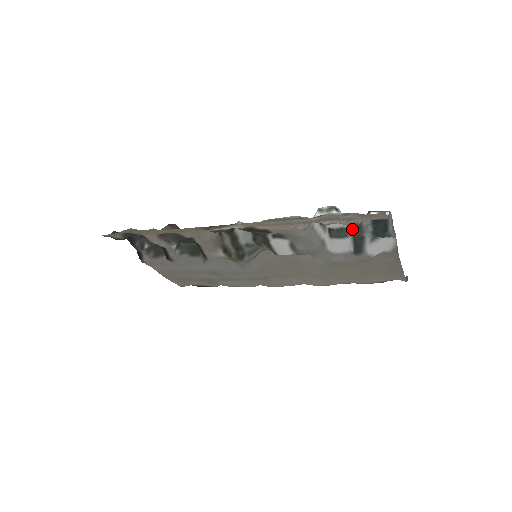
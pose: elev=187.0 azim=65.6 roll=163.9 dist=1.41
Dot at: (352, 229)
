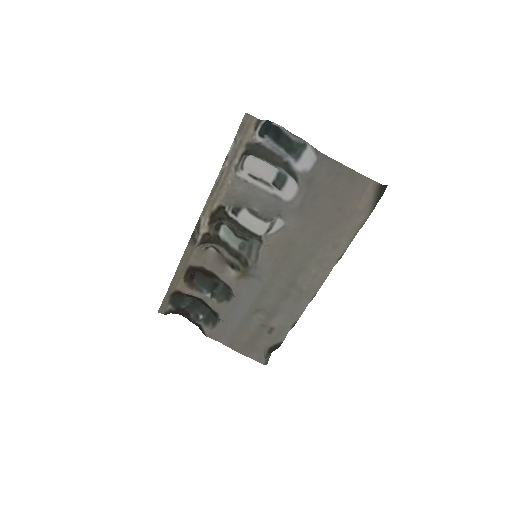
Dot at: (268, 159)
